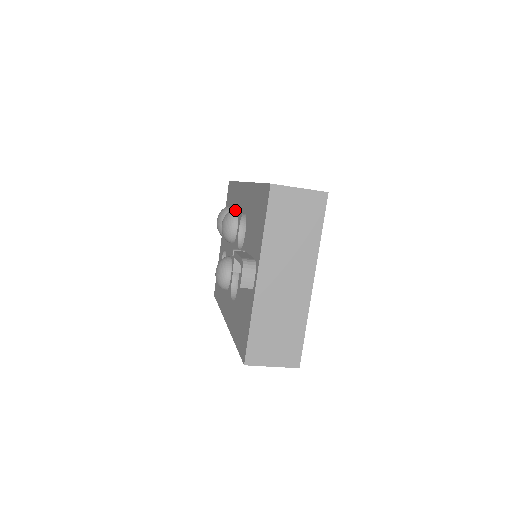
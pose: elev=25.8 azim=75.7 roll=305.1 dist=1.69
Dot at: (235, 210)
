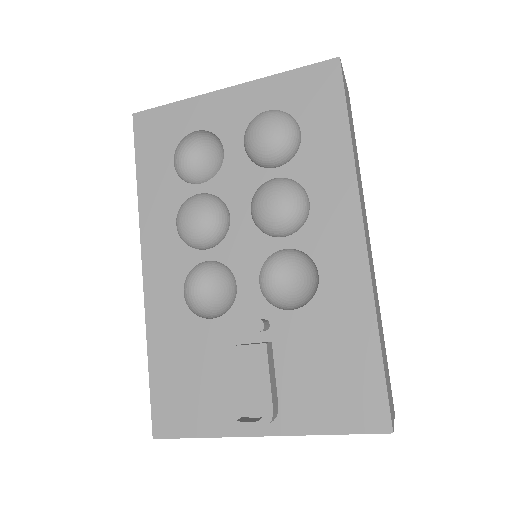
Dot at: (309, 210)
